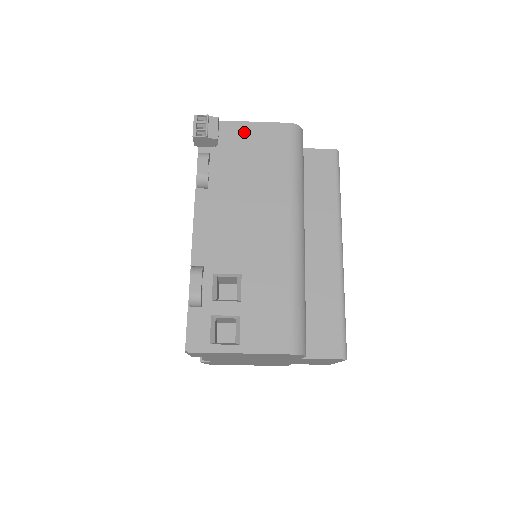
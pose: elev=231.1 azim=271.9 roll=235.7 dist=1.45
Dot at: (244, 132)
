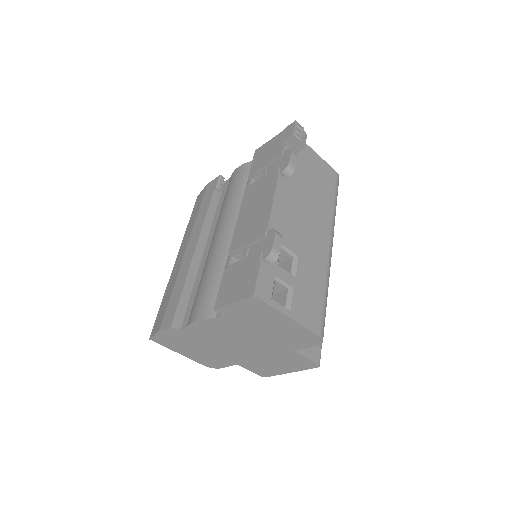
Dot at: (313, 157)
